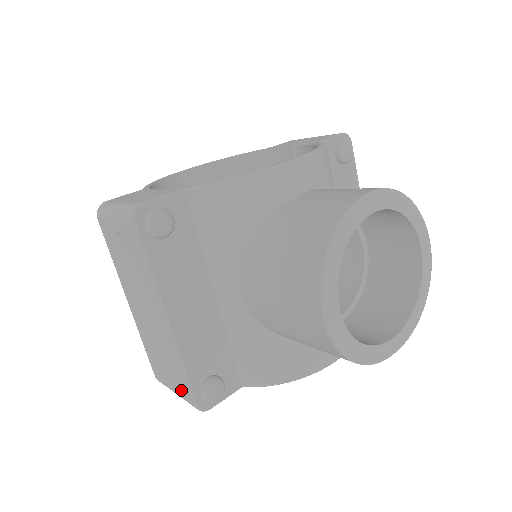
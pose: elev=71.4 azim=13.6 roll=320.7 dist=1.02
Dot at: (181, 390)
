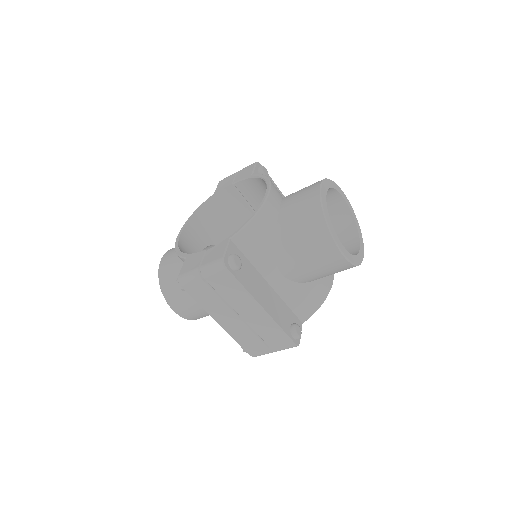
Dot at: (280, 345)
